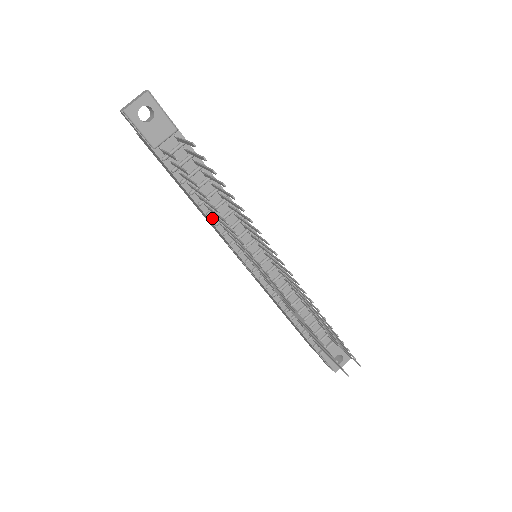
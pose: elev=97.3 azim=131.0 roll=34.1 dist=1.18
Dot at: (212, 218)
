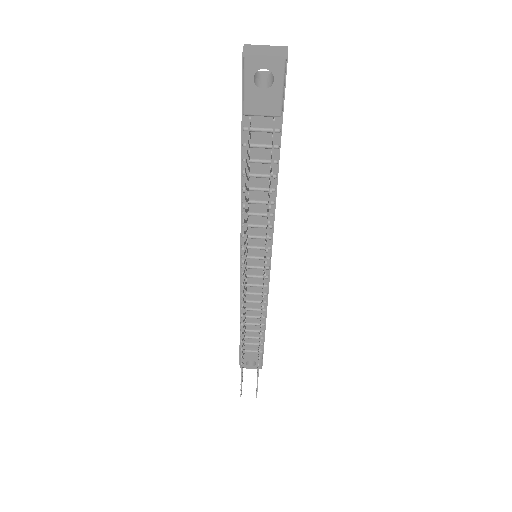
Dot at: occluded
